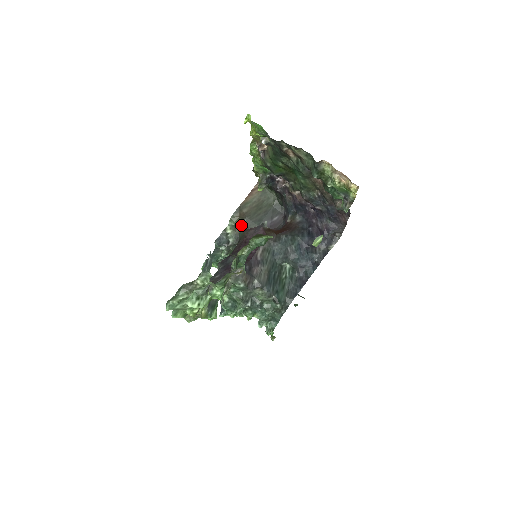
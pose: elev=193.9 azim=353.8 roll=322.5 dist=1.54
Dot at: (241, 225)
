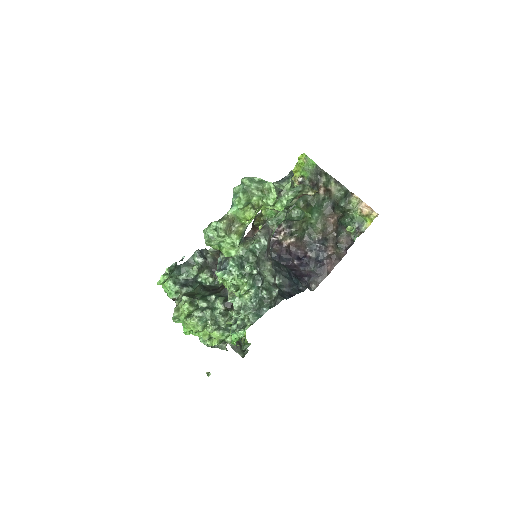
Dot at: occluded
